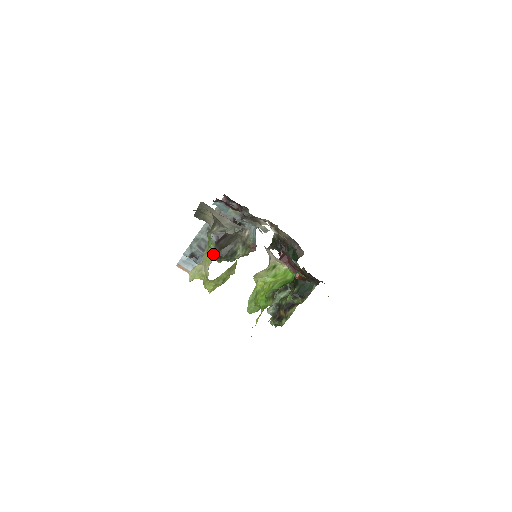
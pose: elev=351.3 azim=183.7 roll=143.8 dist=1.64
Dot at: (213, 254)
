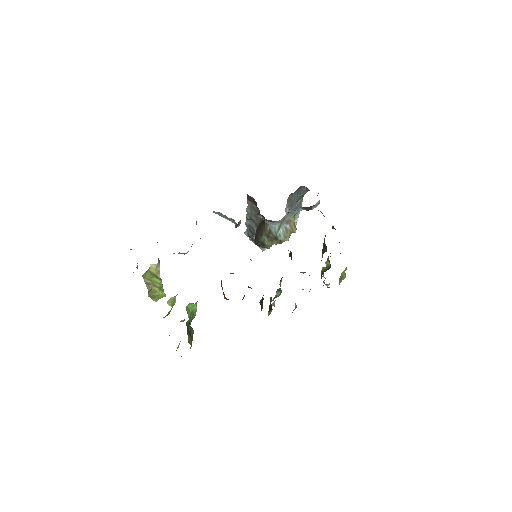
Dot at: occluded
